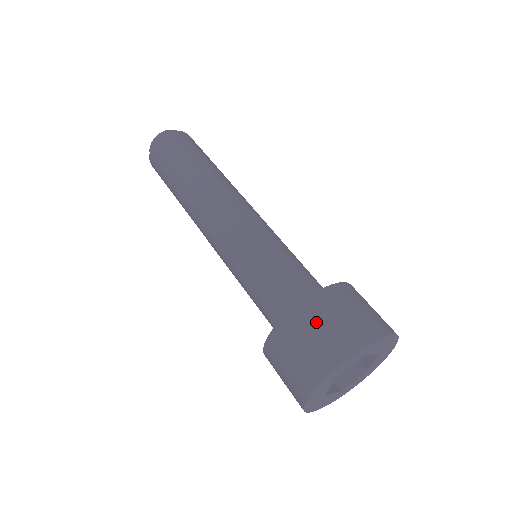
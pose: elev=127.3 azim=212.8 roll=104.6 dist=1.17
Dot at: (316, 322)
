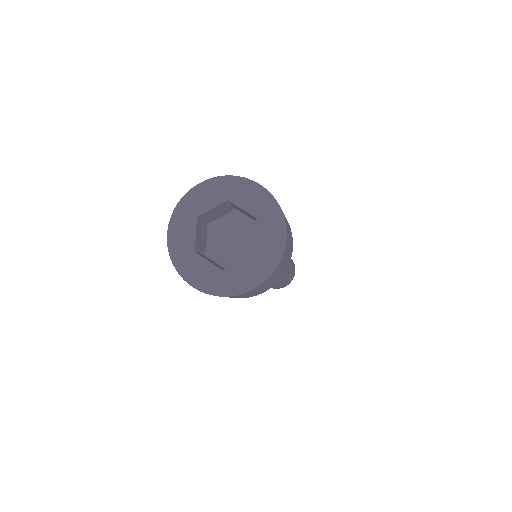
Dot at: occluded
